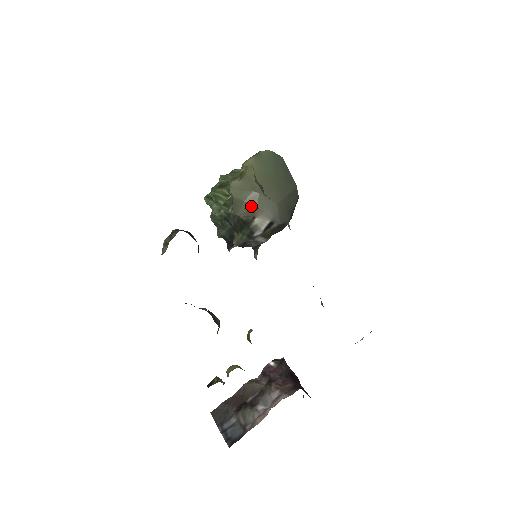
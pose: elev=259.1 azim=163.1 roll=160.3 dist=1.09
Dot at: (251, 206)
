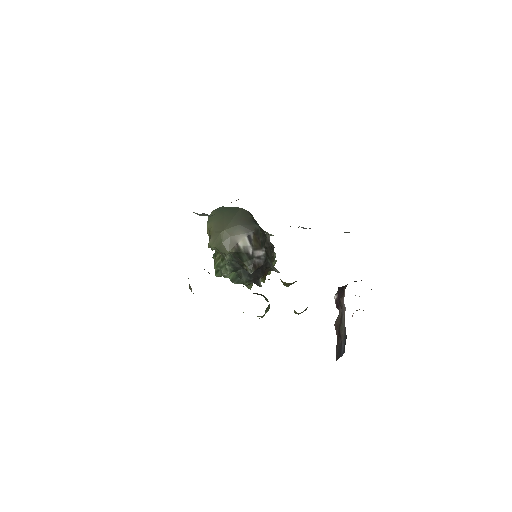
Dot at: (228, 240)
